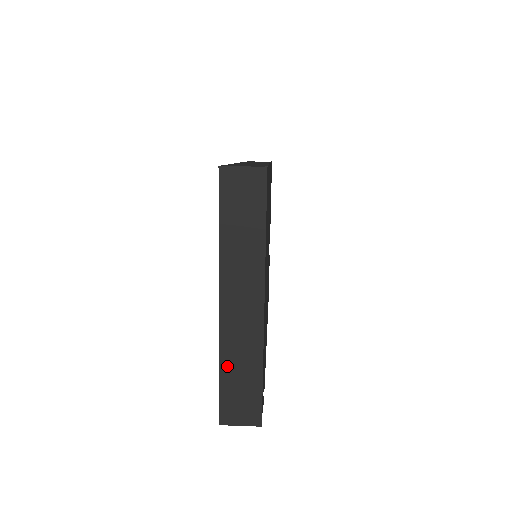
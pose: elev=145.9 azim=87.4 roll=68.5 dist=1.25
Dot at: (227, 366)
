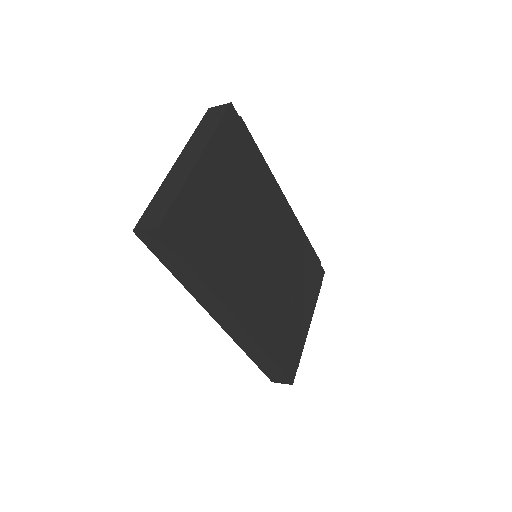
Dot at: (160, 194)
